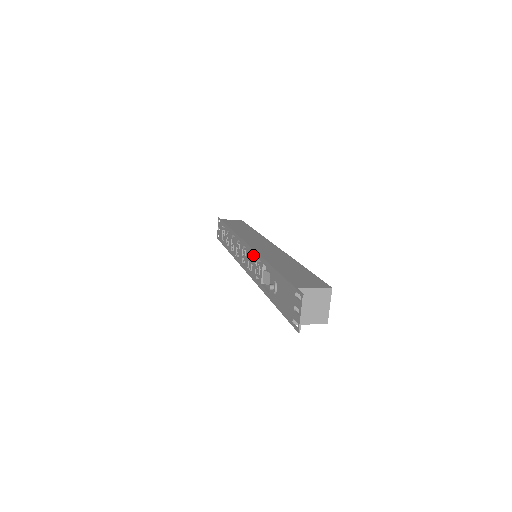
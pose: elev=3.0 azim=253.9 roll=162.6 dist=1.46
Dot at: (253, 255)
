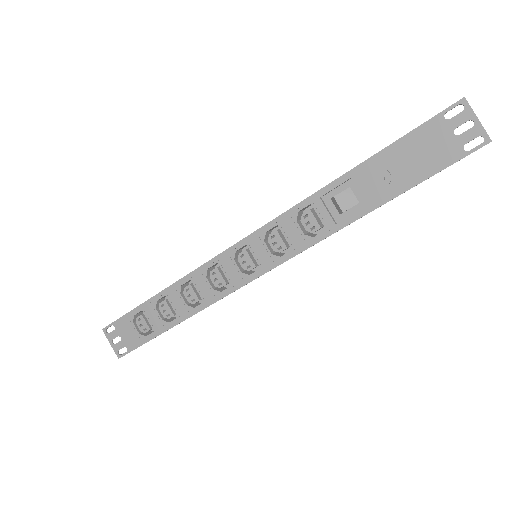
Dot at: (280, 224)
